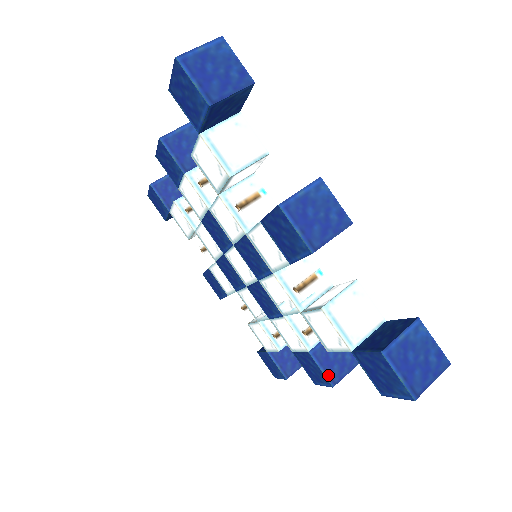
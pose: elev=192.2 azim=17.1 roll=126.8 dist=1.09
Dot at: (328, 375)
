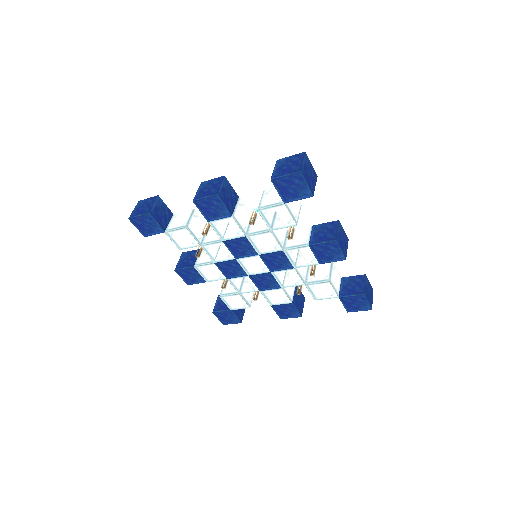
Dot at: (299, 312)
